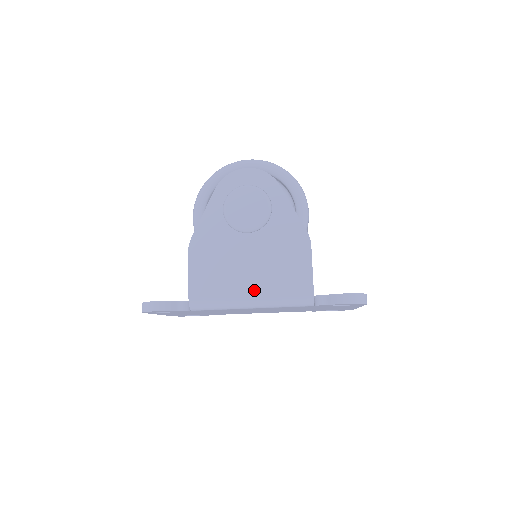
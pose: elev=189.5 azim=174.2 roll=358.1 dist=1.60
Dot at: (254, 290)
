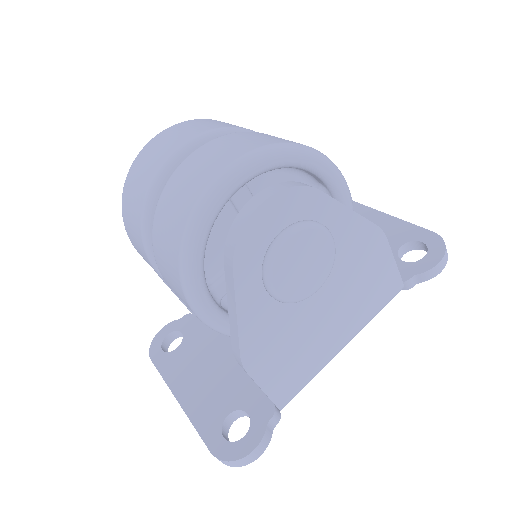
Dot at: (345, 336)
